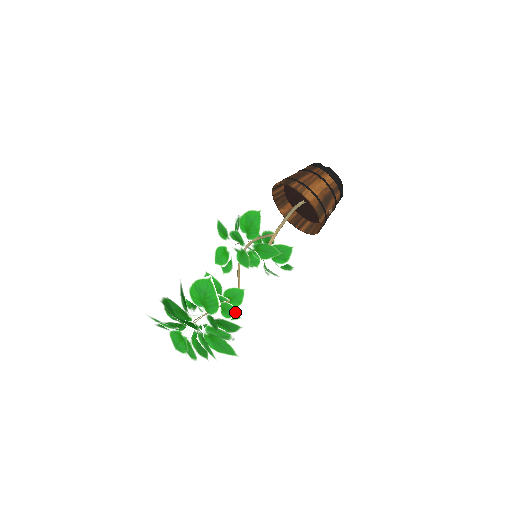
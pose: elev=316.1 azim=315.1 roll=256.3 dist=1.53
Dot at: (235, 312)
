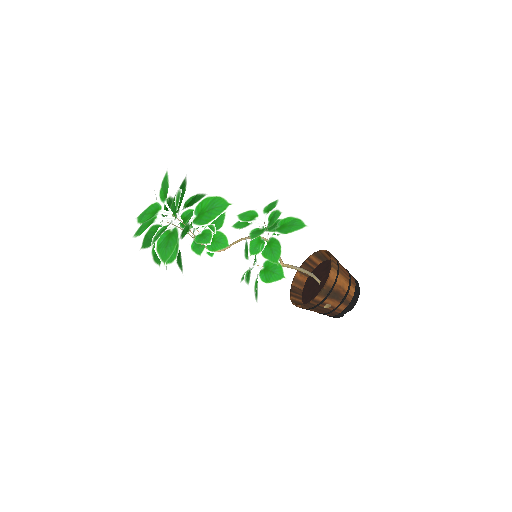
Dot at: (207, 243)
